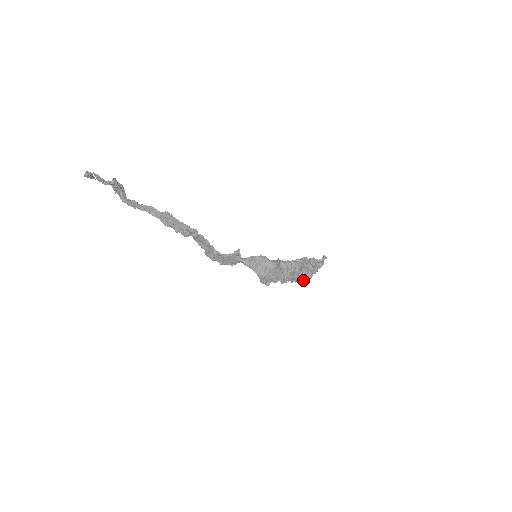
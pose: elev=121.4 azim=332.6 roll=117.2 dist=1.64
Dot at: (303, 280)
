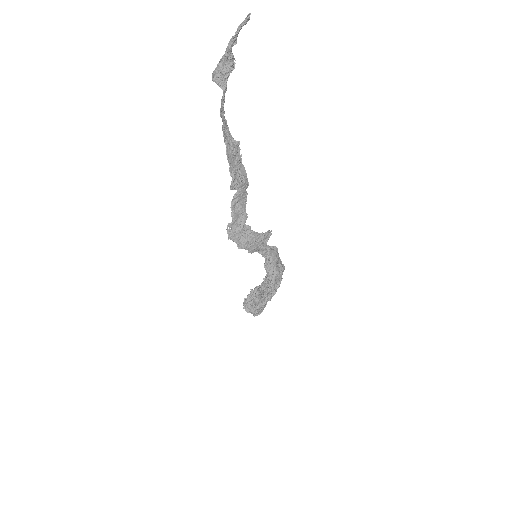
Dot at: (261, 311)
